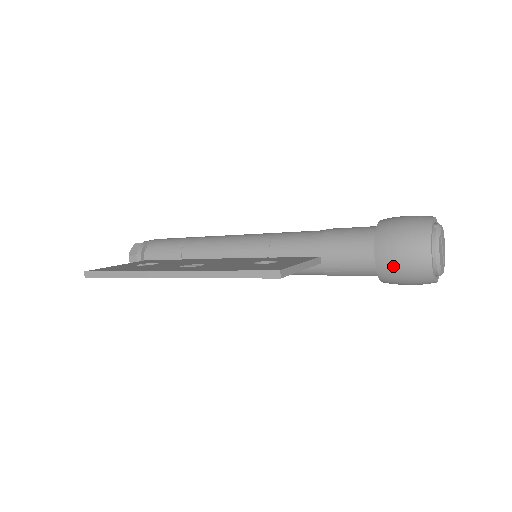
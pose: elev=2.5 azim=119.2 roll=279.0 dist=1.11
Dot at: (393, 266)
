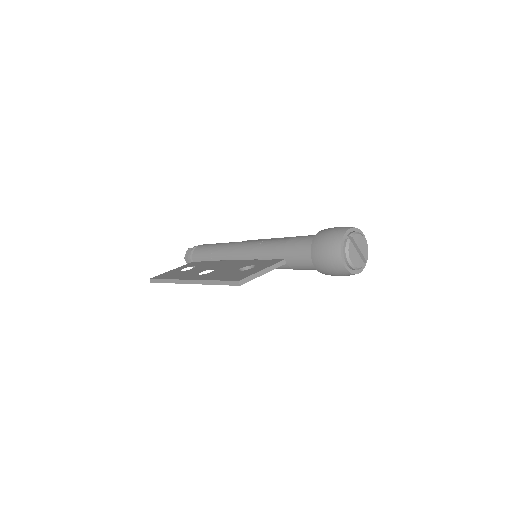
Dot at: (323, 266)
